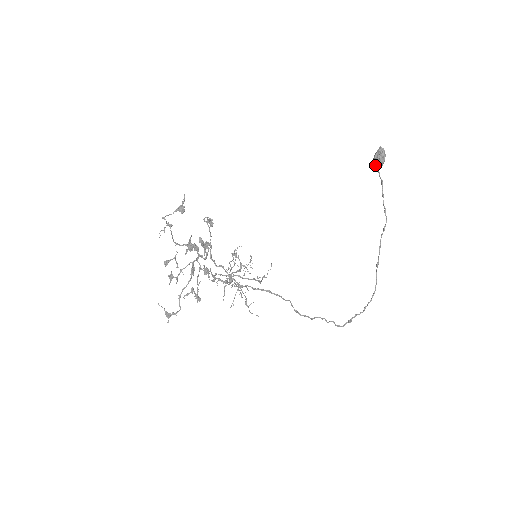
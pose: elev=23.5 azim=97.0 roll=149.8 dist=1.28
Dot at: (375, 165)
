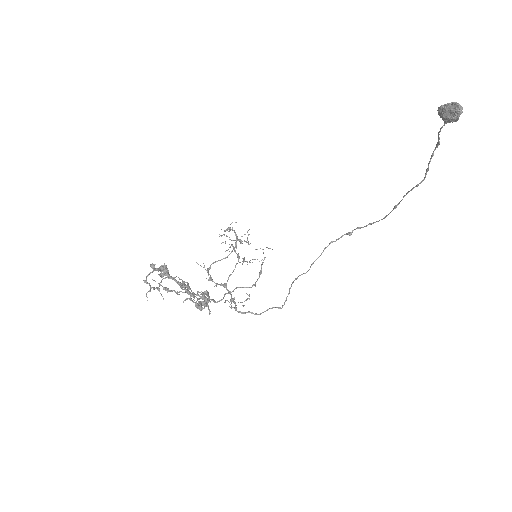
Dot at: (439, 112)
